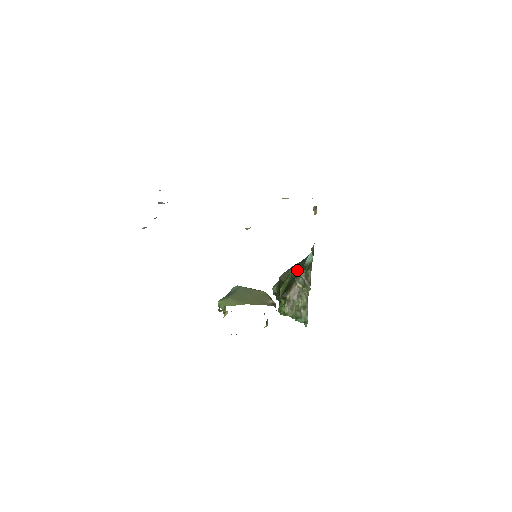
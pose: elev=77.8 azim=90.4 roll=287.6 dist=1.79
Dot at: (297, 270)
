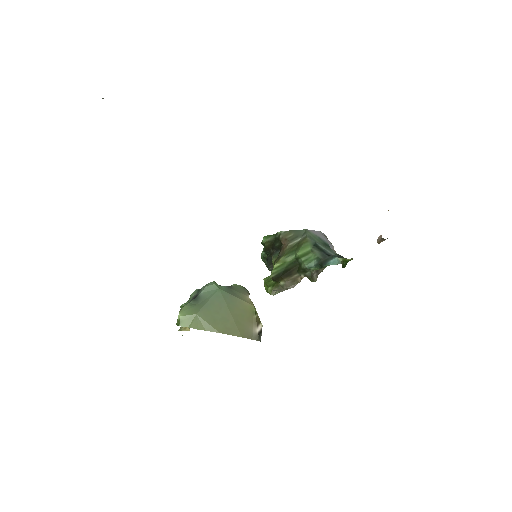
Dot at: (309, 264)
